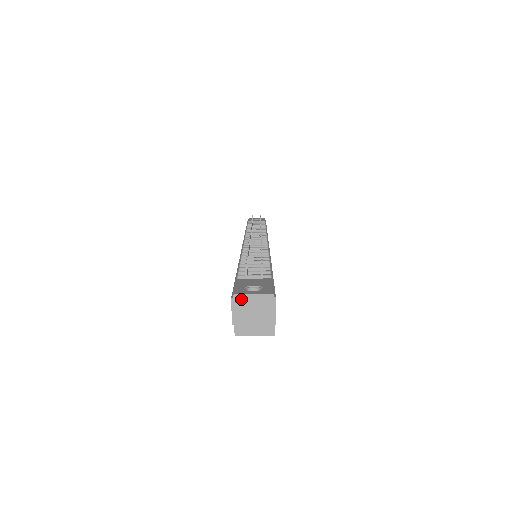
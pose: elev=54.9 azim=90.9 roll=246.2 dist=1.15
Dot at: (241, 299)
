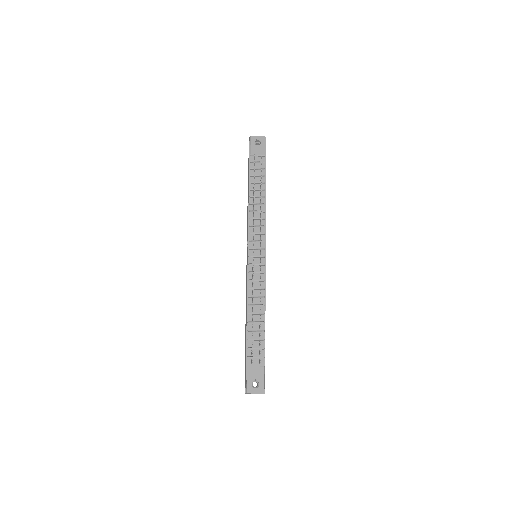
Dot at: (250, 393)
